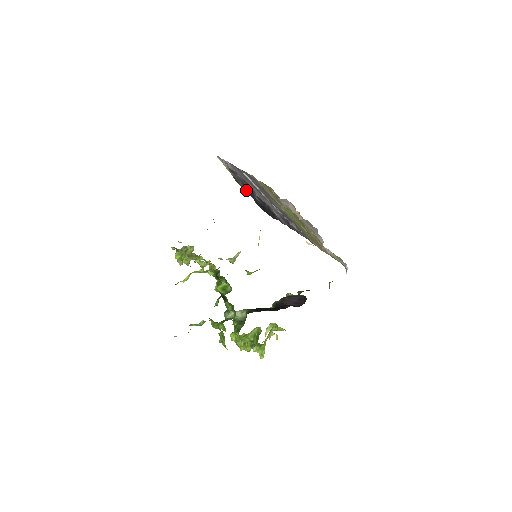
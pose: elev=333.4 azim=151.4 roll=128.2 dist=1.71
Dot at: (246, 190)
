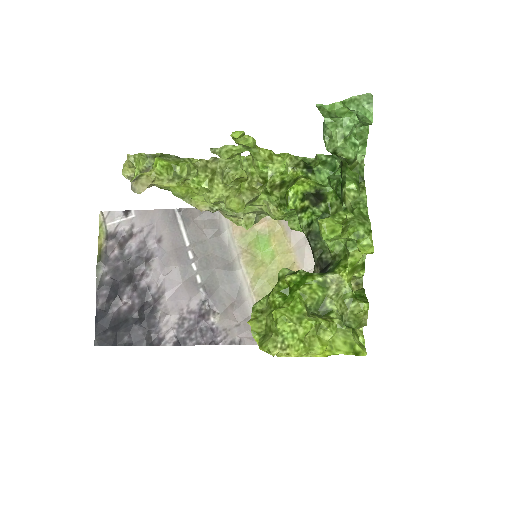
Dot at: (104, 285)
